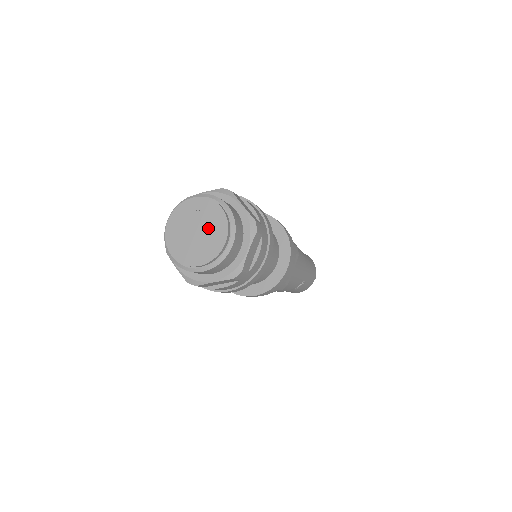
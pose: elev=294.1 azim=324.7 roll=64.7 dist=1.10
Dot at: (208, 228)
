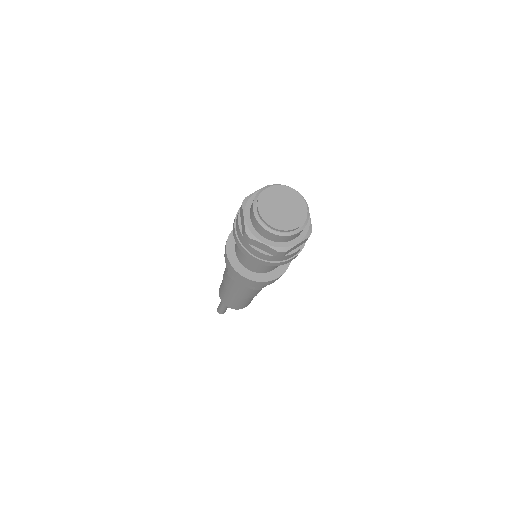
Dot at: (290, 202)
